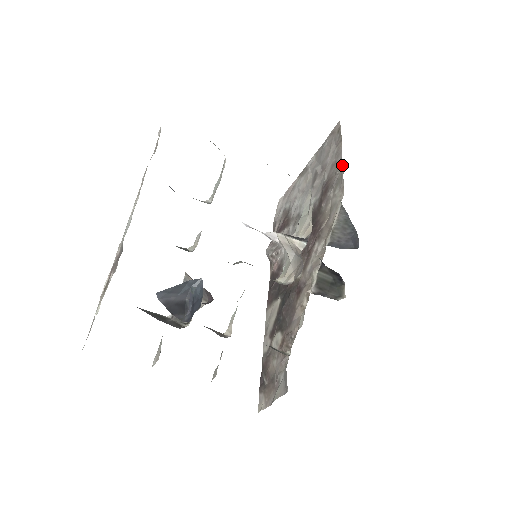
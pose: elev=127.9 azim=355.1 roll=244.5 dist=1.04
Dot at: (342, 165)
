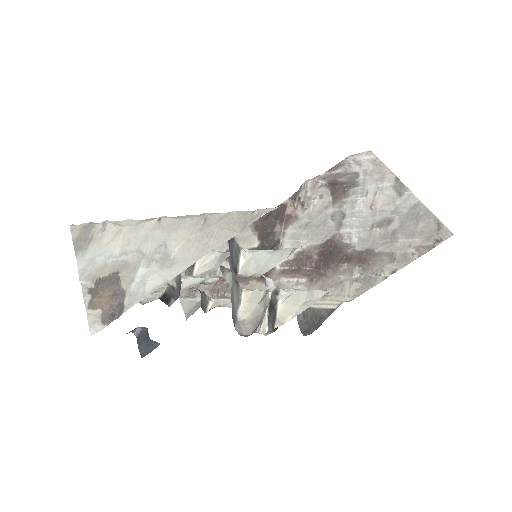
Dot at: (386, 278)
